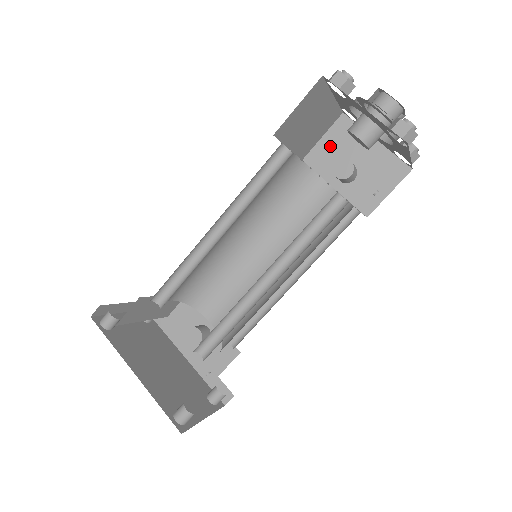
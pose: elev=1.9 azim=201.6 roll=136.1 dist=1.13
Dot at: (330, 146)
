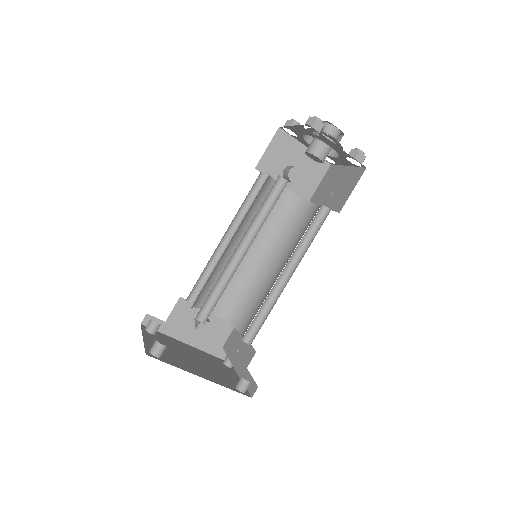
Dot at: (274, 155)
